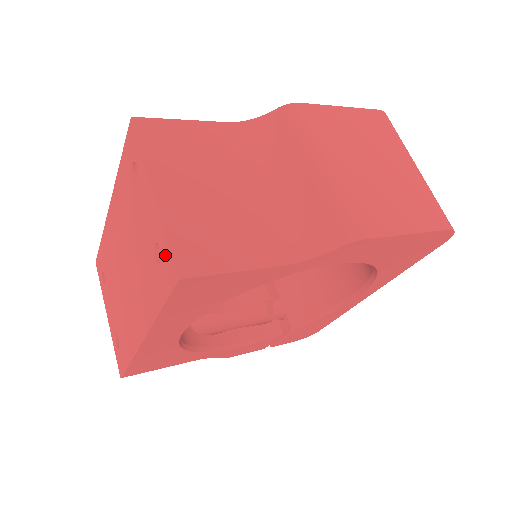
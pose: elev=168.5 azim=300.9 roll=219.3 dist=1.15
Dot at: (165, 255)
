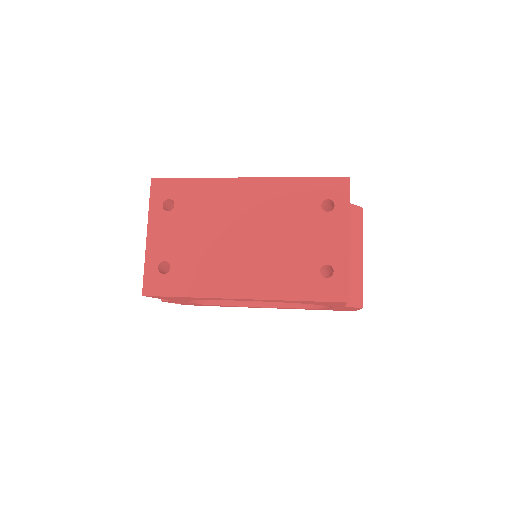
Dot at: (340, 280)
